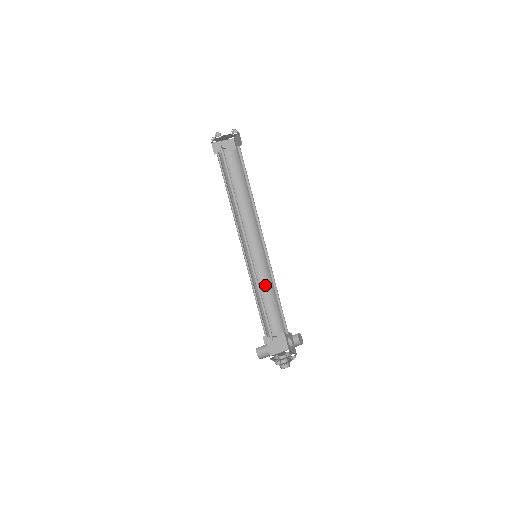
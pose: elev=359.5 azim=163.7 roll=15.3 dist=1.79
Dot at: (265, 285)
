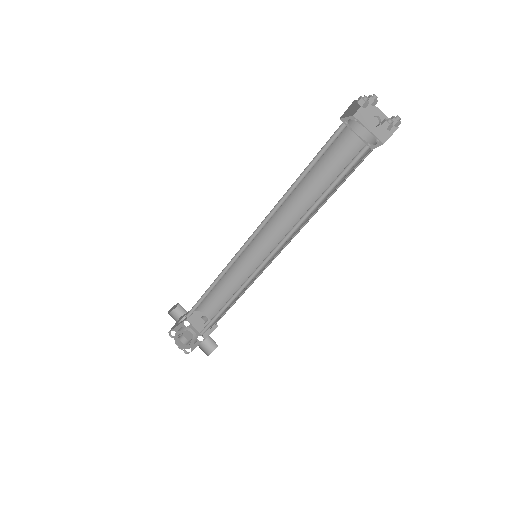
Dot at: occluded
